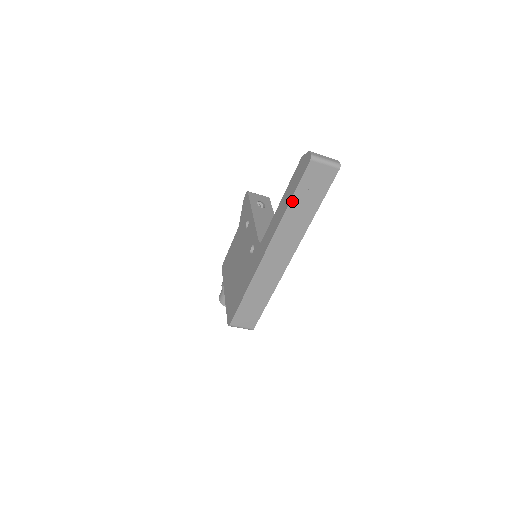
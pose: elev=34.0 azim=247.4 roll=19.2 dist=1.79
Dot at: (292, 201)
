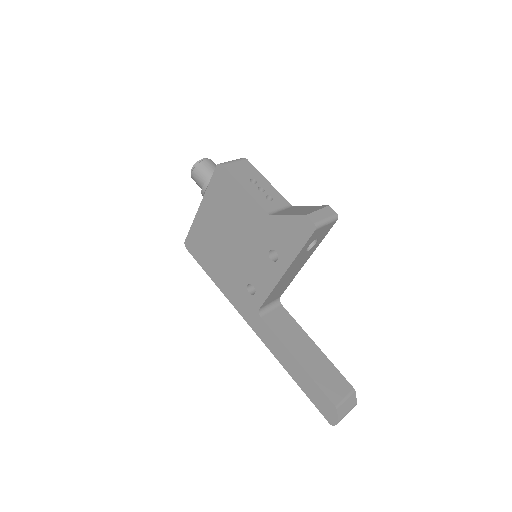
Dot at: (298, 383)
